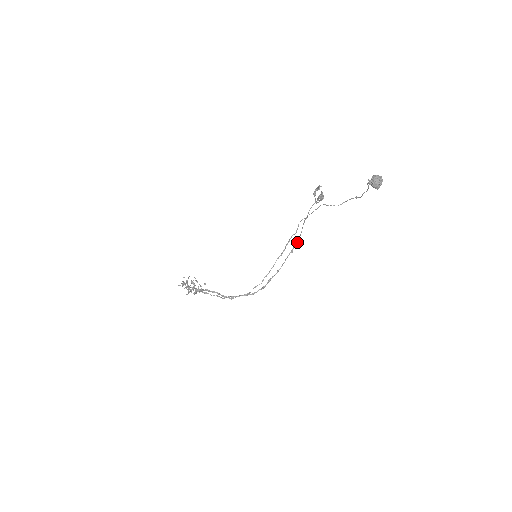
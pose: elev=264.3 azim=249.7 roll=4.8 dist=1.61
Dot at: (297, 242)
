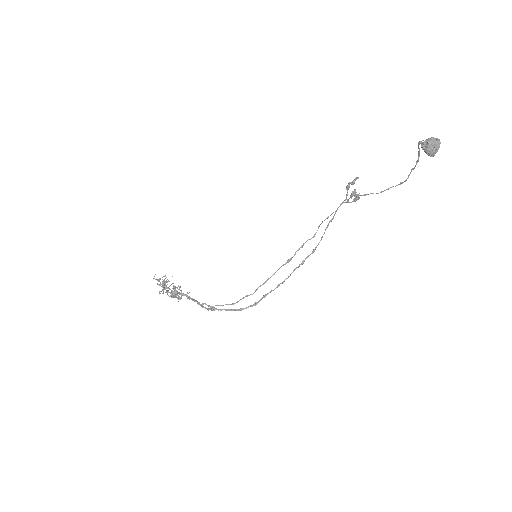
Dot at: (312, 251)
